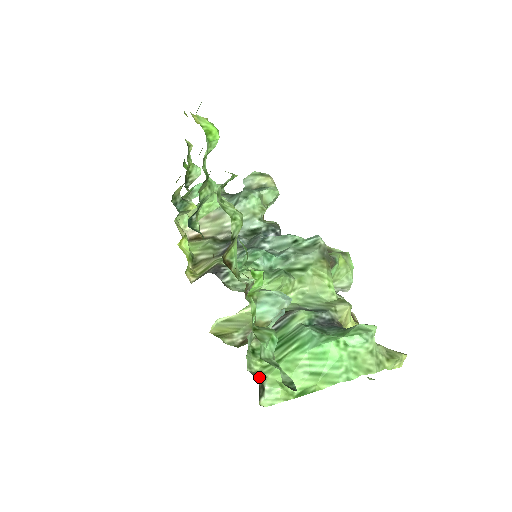
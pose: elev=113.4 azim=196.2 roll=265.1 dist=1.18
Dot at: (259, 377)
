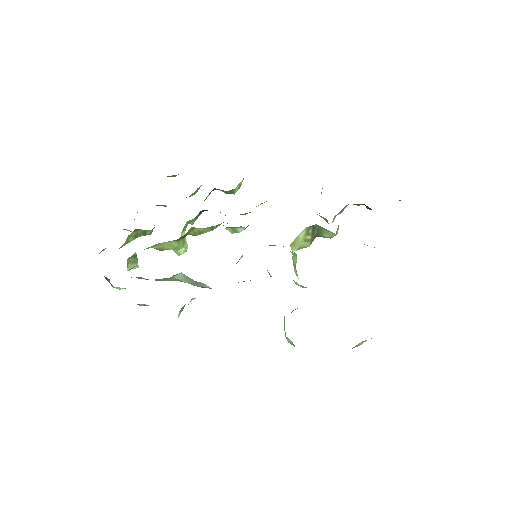
Dot at: occluded
